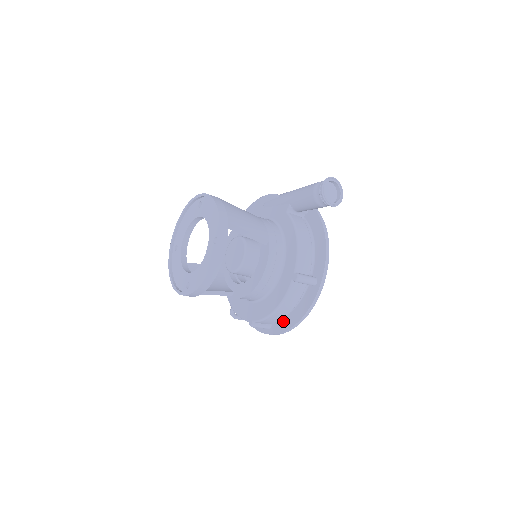
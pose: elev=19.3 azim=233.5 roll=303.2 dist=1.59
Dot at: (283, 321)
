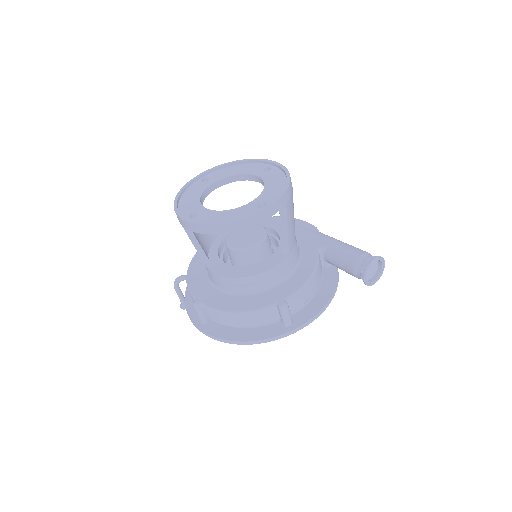
Dot at: (224, 328)
